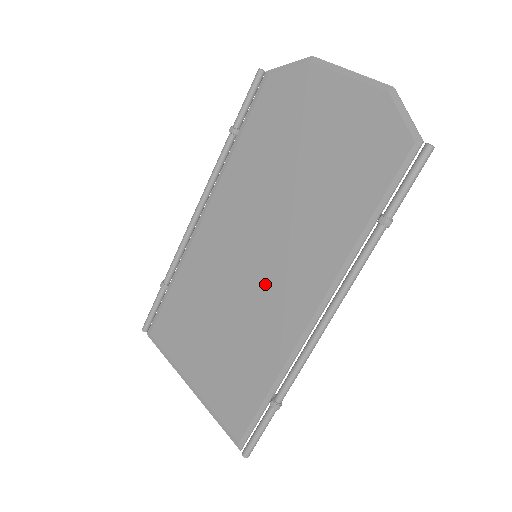
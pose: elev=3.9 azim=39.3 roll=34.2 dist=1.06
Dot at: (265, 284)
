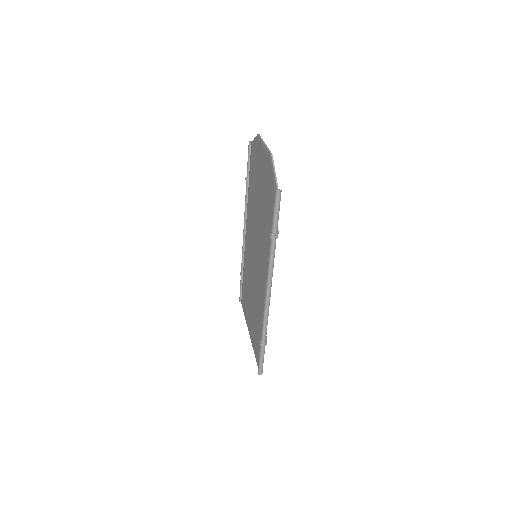
Dot at: (257, 273)
